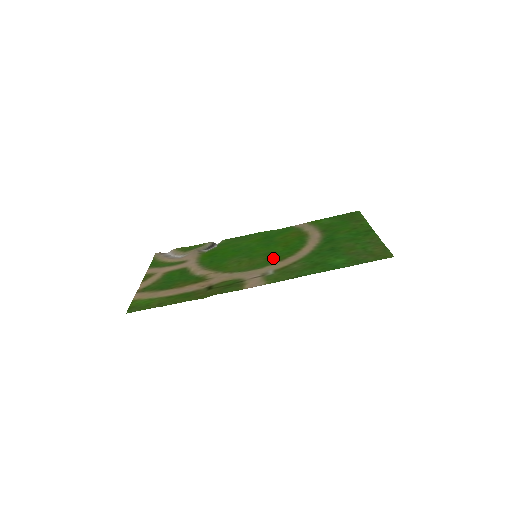
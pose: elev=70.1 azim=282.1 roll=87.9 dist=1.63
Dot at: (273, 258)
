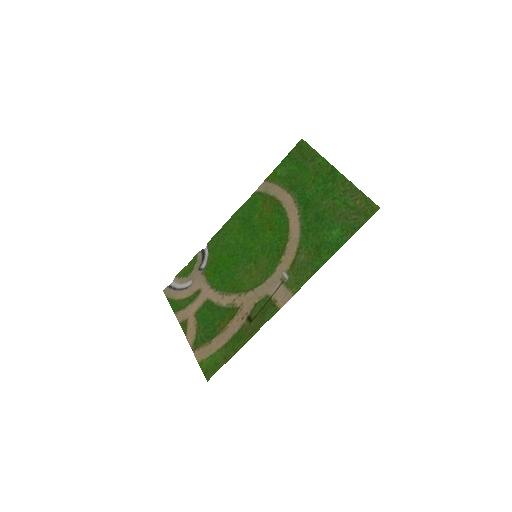
Dot at: (274, 253)
